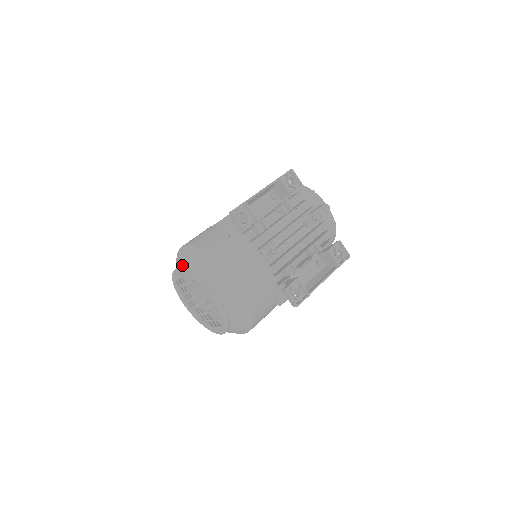
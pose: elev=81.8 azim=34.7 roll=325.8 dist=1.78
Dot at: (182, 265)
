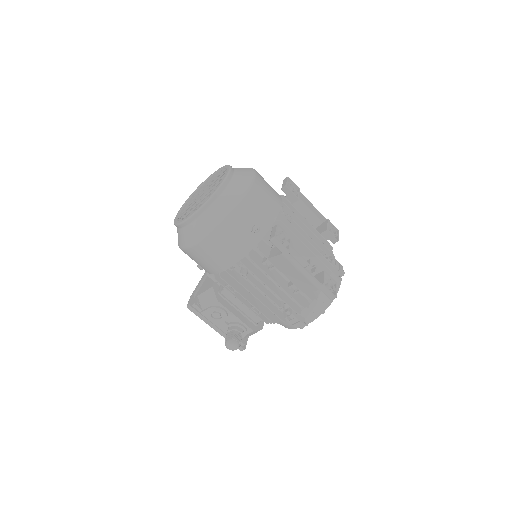
Dot at: occluded
